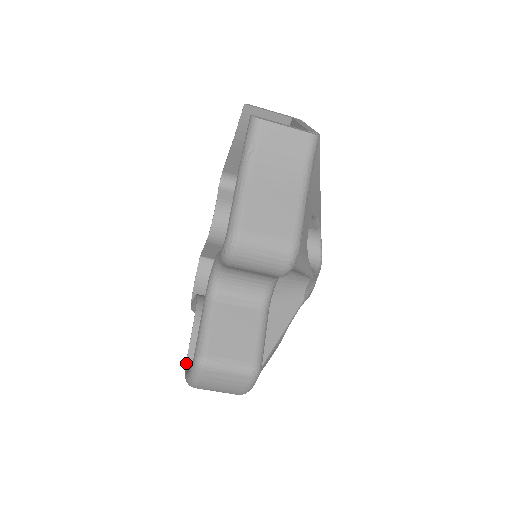
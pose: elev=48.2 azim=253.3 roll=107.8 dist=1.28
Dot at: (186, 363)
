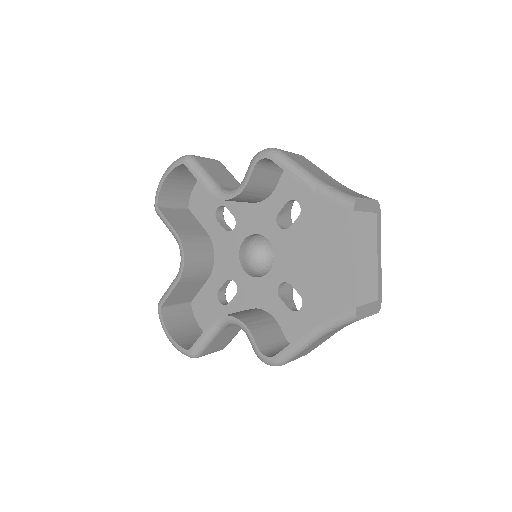
Dot at: (161, 307)
